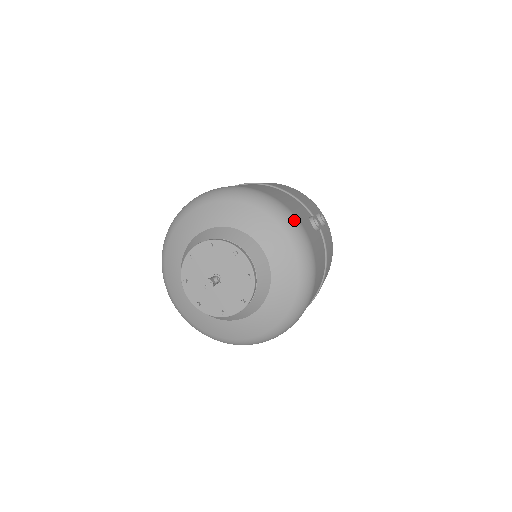
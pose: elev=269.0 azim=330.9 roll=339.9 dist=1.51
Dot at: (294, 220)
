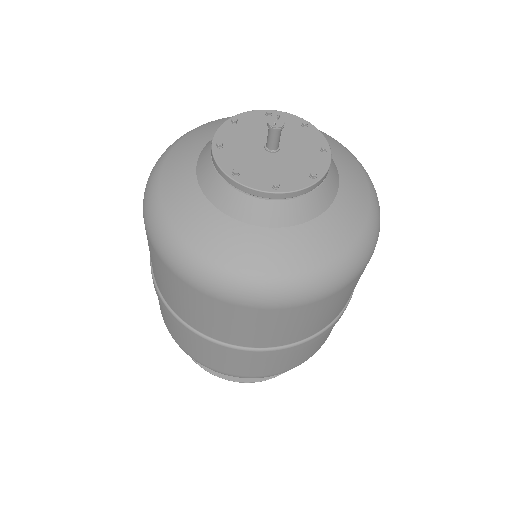
Dot at: occluded
